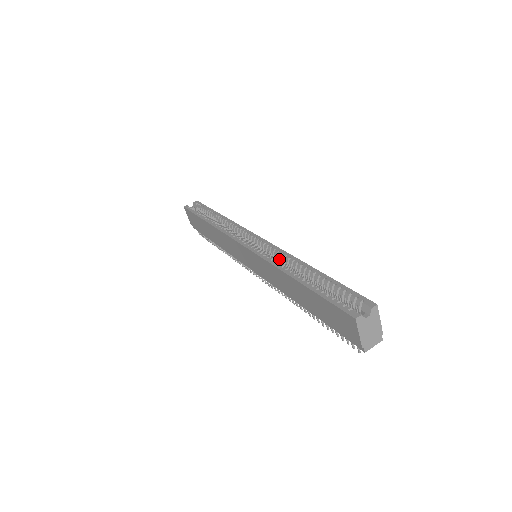
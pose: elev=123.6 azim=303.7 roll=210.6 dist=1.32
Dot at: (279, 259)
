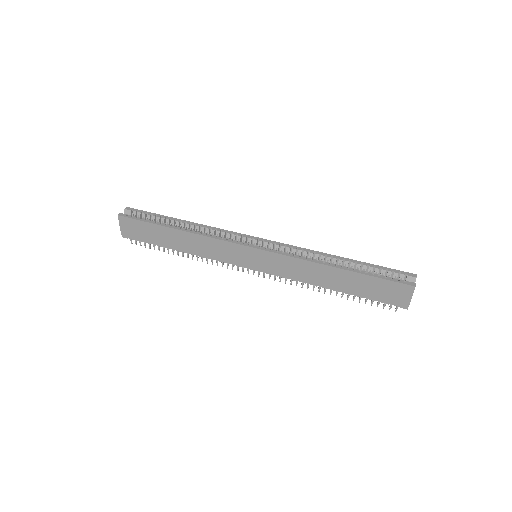
Dot at: (300, 255)
